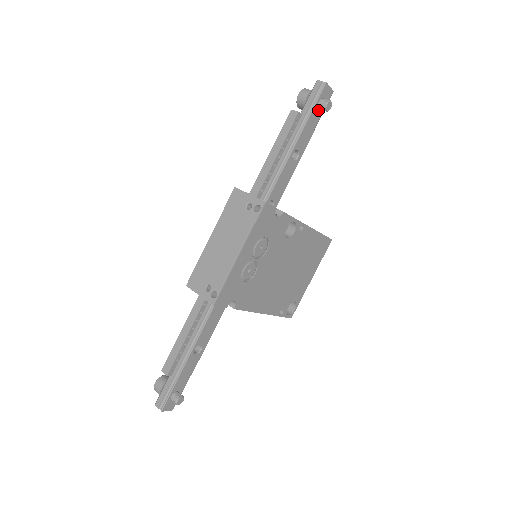
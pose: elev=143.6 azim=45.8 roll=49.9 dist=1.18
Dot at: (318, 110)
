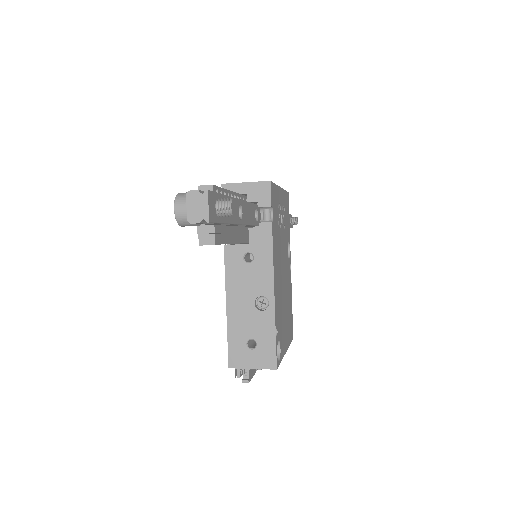
Dot at: (290, 221)
